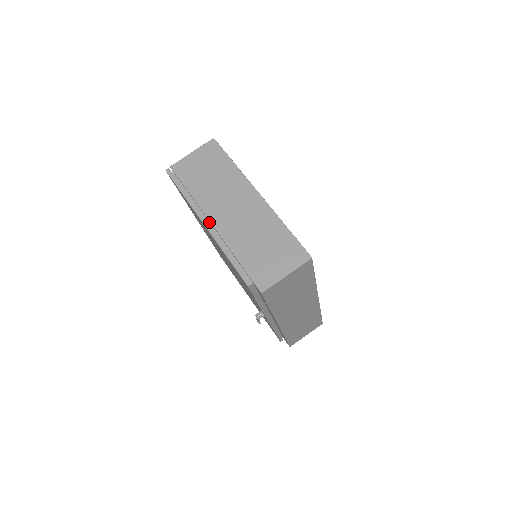
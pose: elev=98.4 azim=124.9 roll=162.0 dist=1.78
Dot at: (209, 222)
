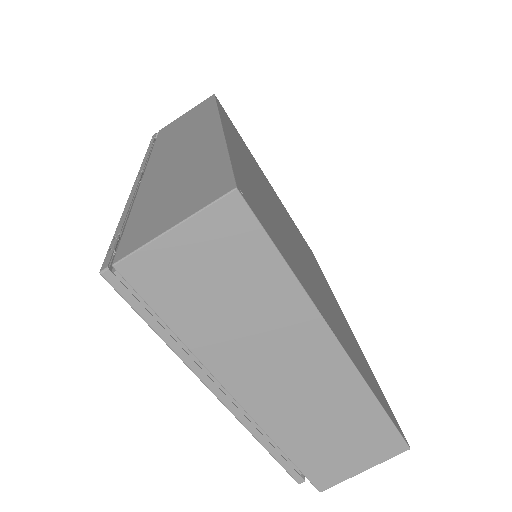
Dot at: (227, 387)
